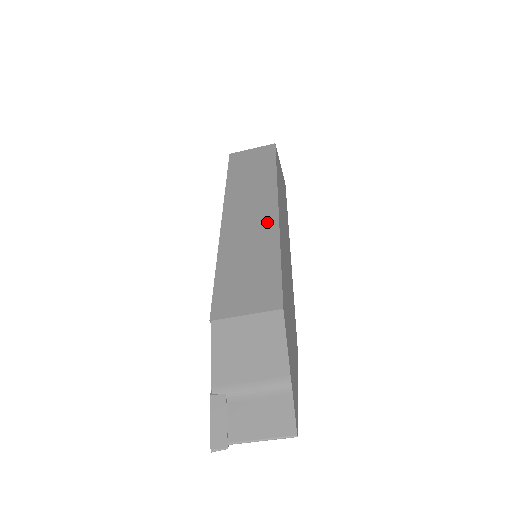
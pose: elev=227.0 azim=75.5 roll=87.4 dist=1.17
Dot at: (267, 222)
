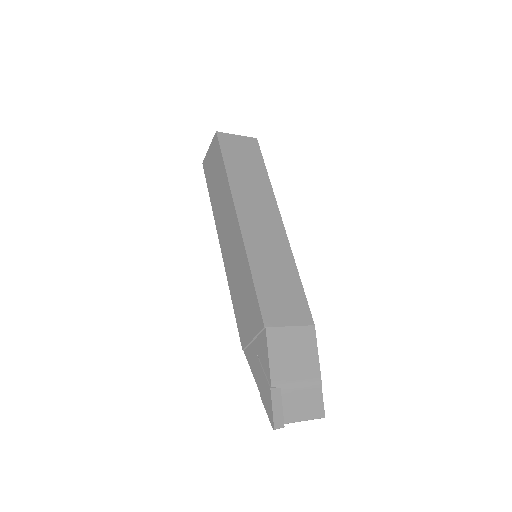
Dot at: (278, 235)
